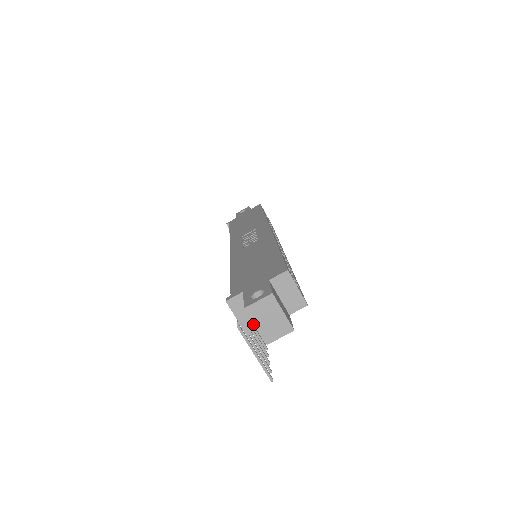
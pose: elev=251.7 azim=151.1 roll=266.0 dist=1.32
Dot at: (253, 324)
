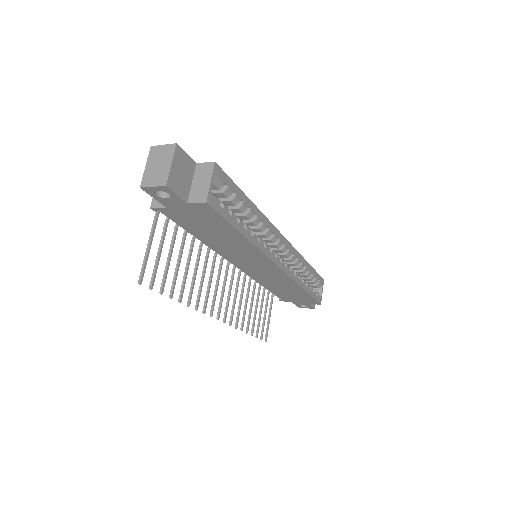
Dot at: occluded
